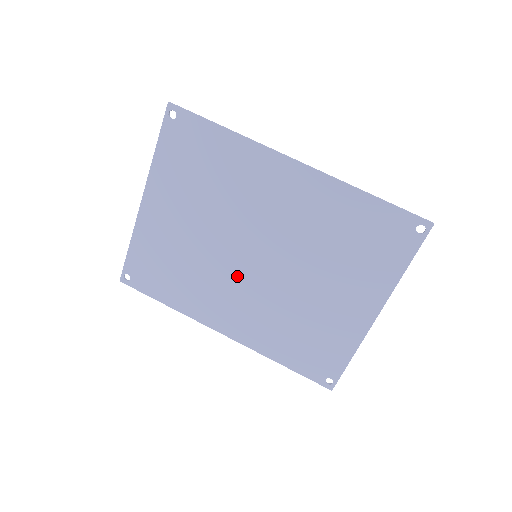
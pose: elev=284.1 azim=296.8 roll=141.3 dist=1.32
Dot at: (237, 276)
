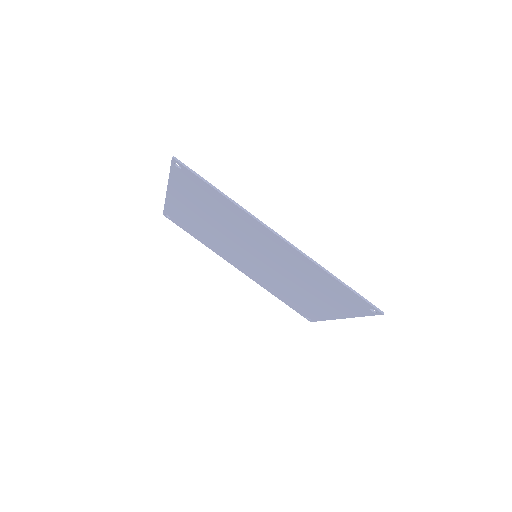
Dot at: (244, 256)
